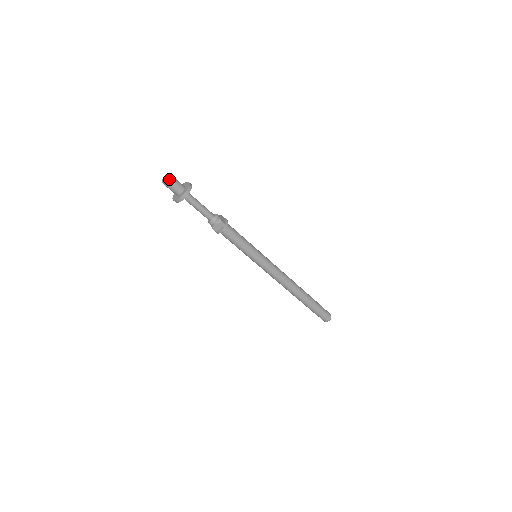
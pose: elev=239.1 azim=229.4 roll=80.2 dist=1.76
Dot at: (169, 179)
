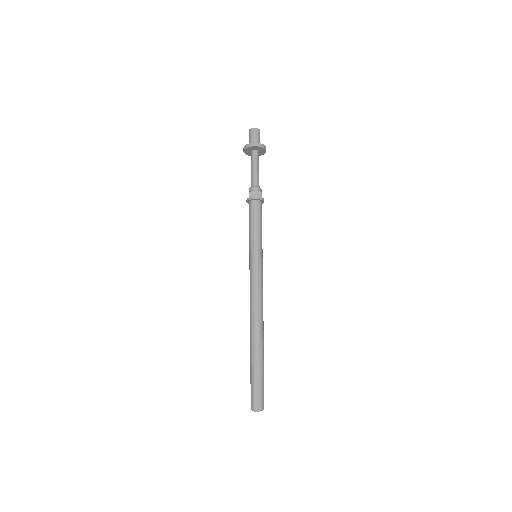
Dot at: (258, 130)
